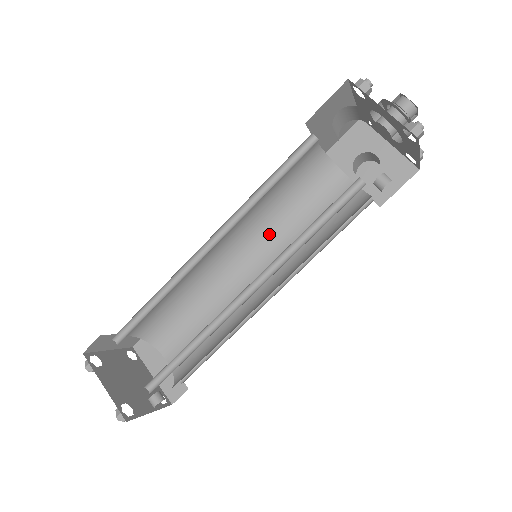
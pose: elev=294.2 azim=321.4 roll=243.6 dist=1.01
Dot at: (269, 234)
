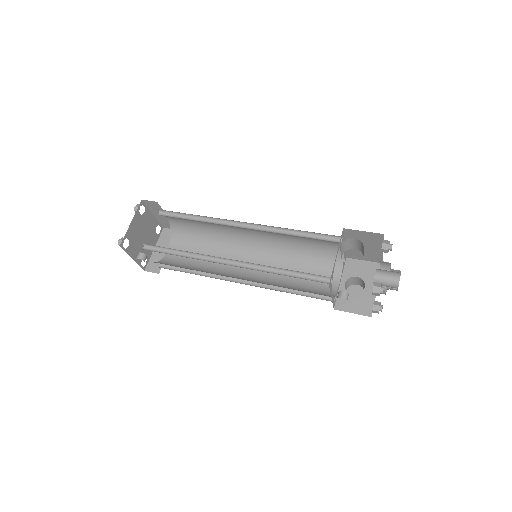
Dot at: (277, 257)
